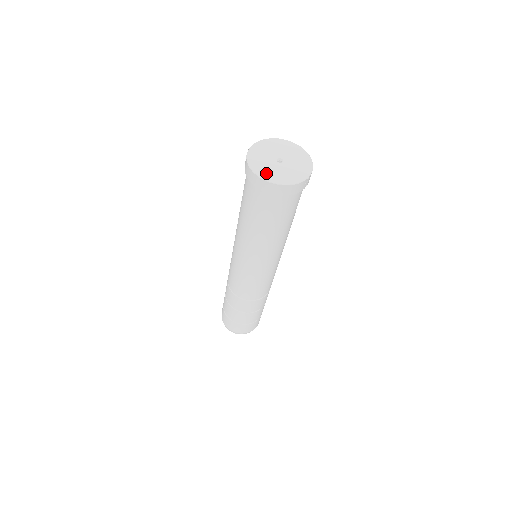
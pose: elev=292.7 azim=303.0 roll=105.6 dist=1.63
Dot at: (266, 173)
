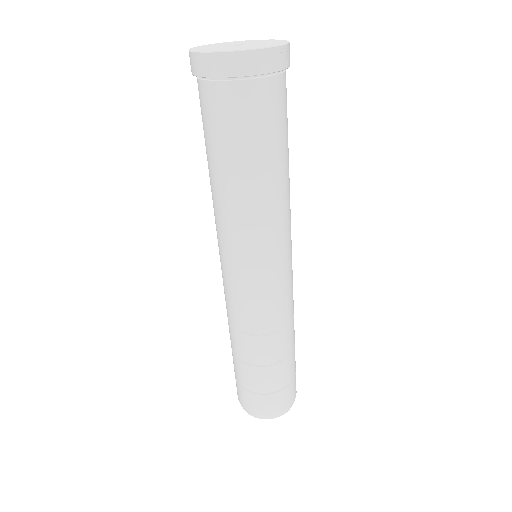
Dot at: (217, 49)
